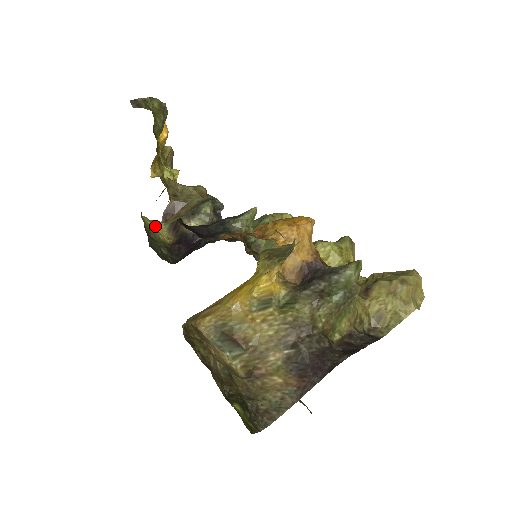
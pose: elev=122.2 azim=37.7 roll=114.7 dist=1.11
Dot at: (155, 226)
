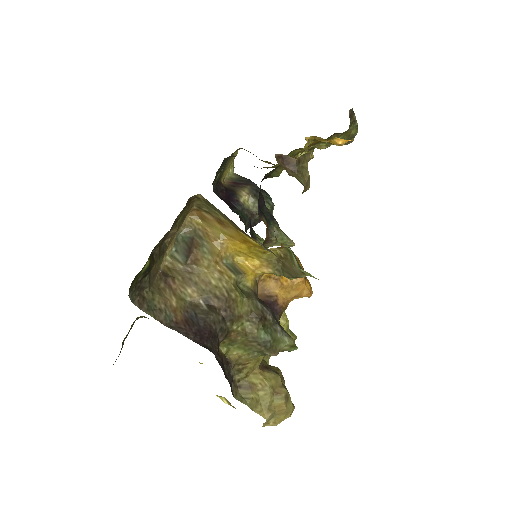
Dot at: (231, 165)
